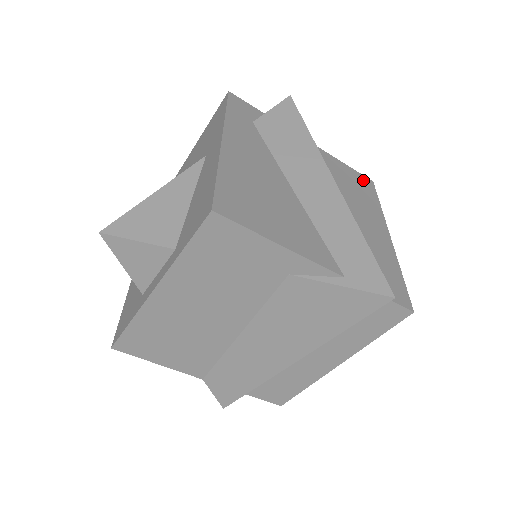
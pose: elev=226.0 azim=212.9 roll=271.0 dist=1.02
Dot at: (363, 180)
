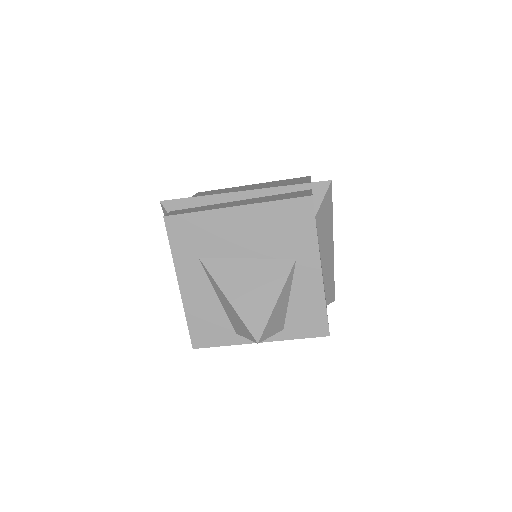
Dot at: occluded
